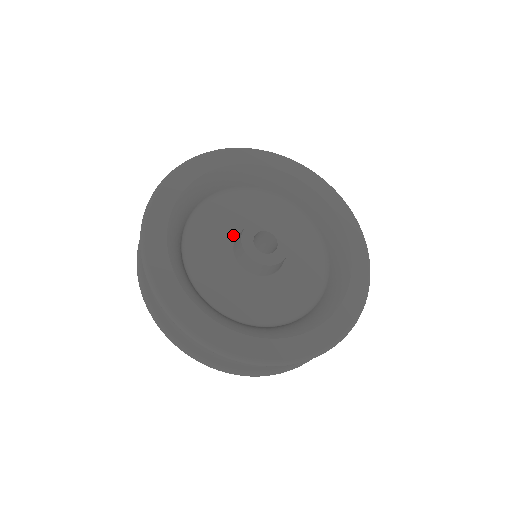
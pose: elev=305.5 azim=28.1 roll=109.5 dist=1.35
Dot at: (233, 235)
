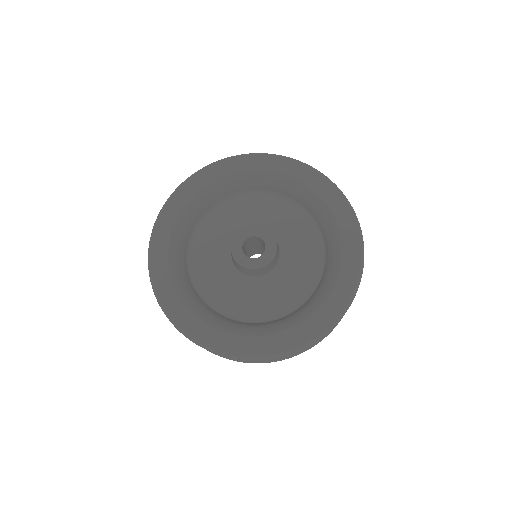
Dot at: occluded
